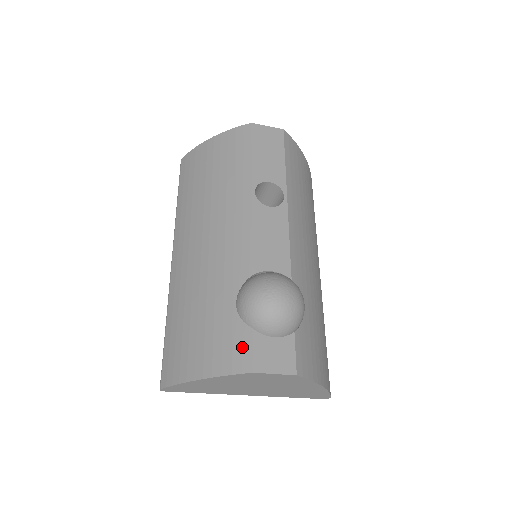
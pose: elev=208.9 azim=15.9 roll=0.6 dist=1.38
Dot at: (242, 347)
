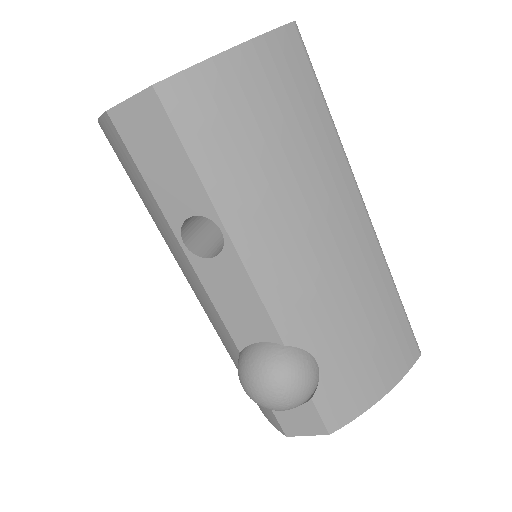
Dot at: (269, 412)
